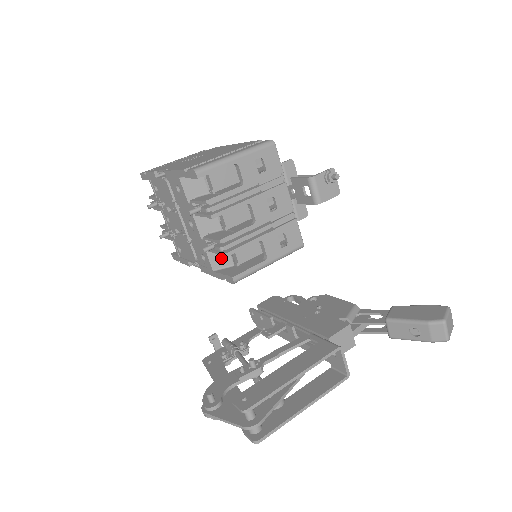
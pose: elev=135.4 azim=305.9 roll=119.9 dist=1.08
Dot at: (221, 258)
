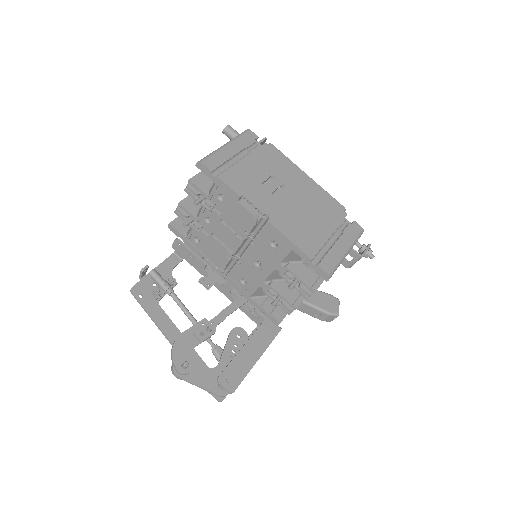
Dot at: occluded
